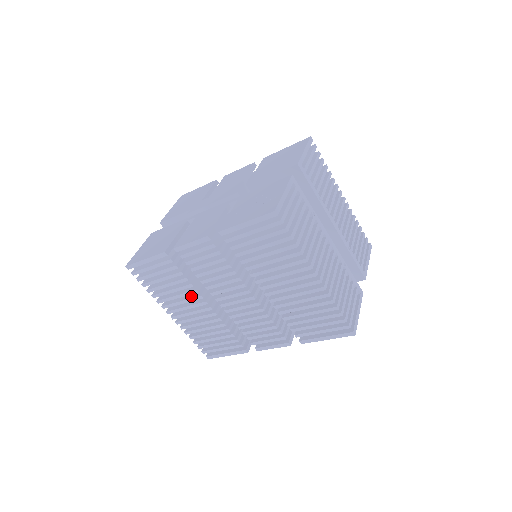
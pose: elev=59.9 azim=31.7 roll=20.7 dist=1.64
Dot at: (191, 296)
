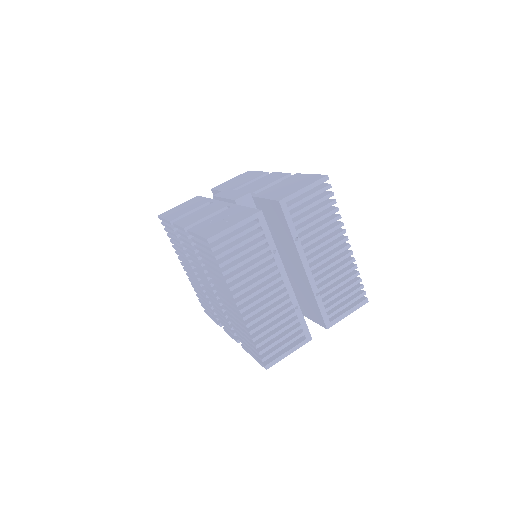
Dot at: occluded
